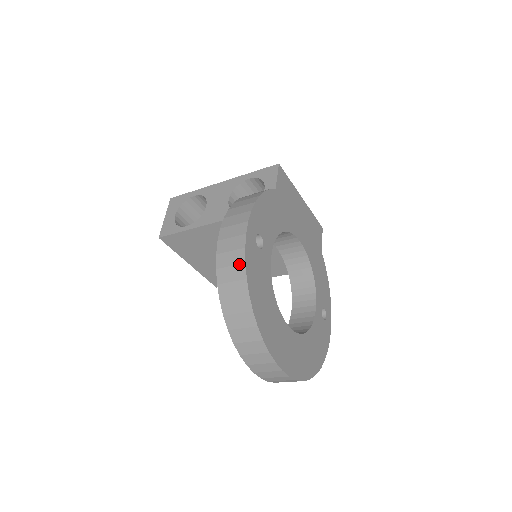
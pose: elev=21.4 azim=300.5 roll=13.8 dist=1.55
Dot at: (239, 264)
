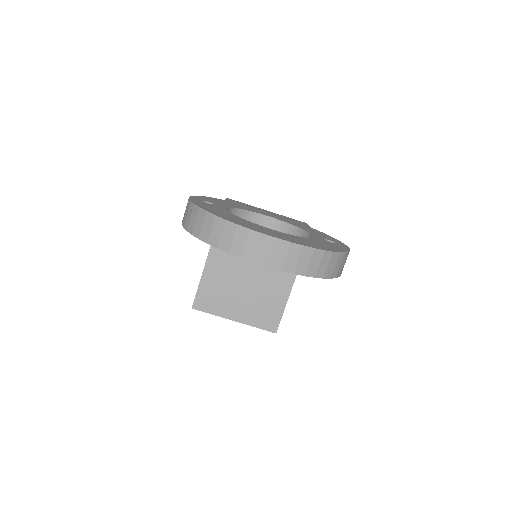
Dot at: (189, 206)
